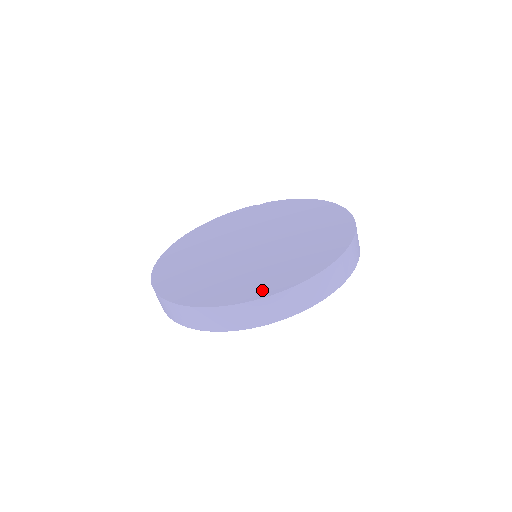
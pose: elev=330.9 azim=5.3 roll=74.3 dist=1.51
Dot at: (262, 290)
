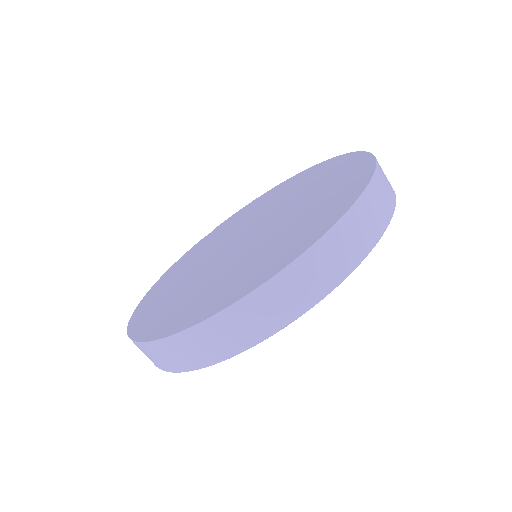
Dot at: (325, 222)
